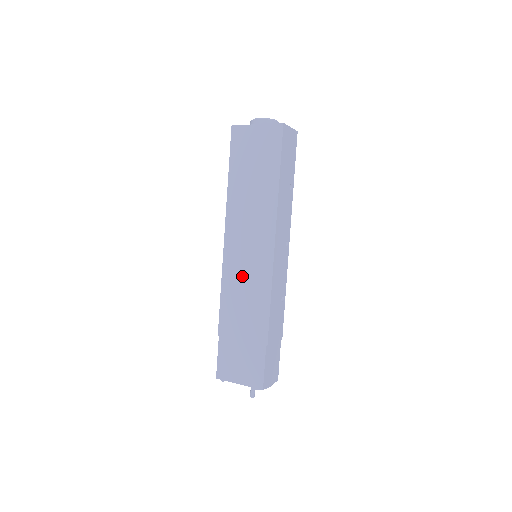
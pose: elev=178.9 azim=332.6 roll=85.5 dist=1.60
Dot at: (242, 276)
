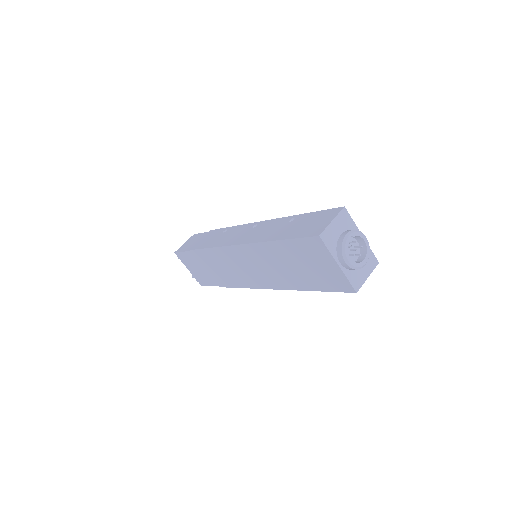
Dot at: (231, 265)
